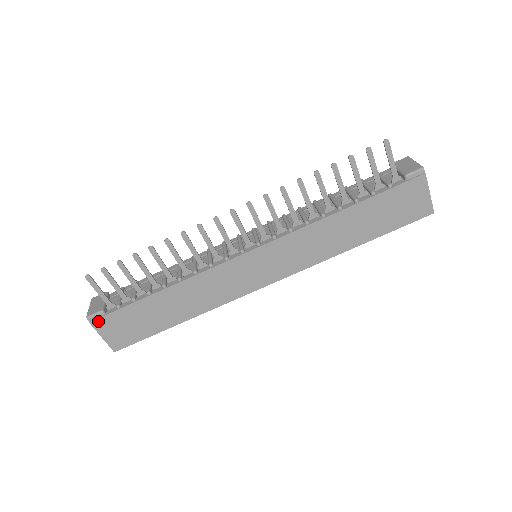
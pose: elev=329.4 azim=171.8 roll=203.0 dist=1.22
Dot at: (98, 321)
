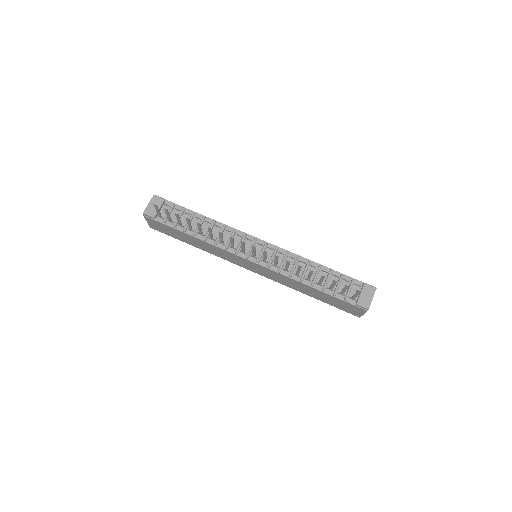
Dot at: (149, 218)
